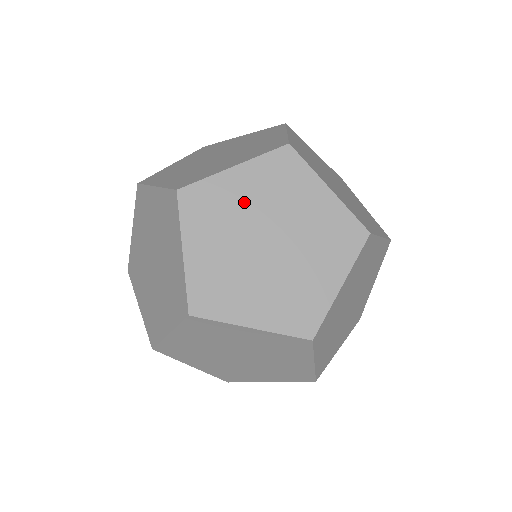
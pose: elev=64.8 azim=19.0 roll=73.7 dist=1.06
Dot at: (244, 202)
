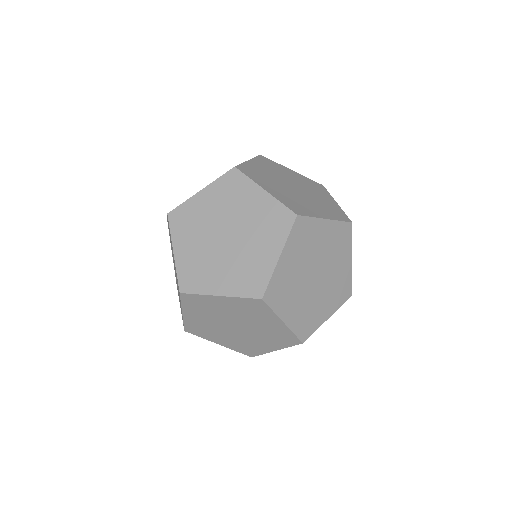
Dot at: (223, 310)
